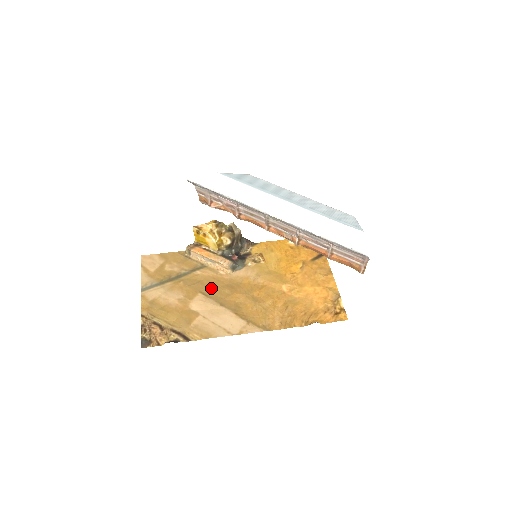
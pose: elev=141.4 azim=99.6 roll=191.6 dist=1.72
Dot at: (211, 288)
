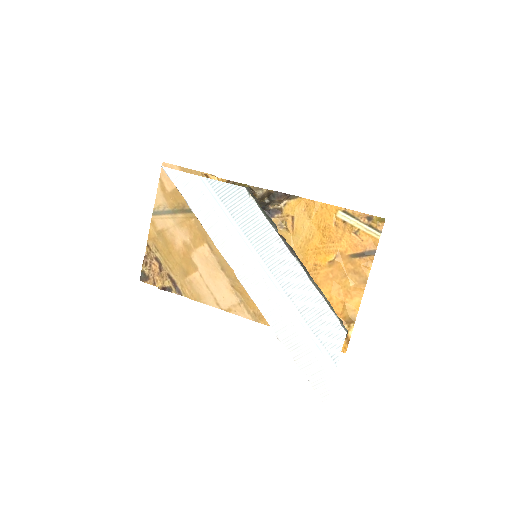
Dot at: occluded
